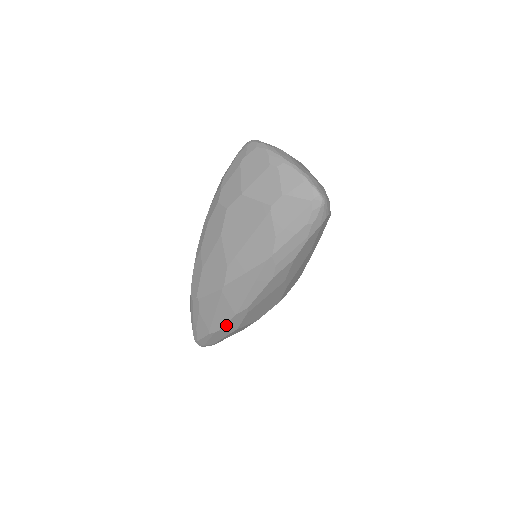
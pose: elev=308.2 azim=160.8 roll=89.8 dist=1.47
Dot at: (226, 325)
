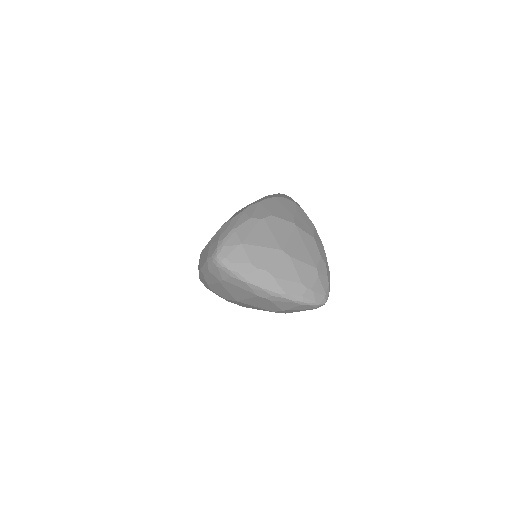
Dot at: occluded
